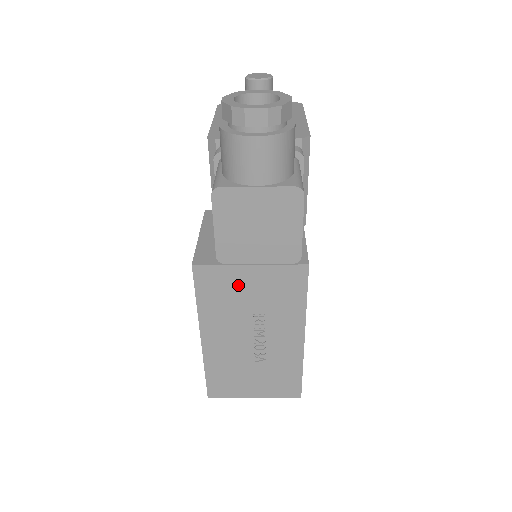
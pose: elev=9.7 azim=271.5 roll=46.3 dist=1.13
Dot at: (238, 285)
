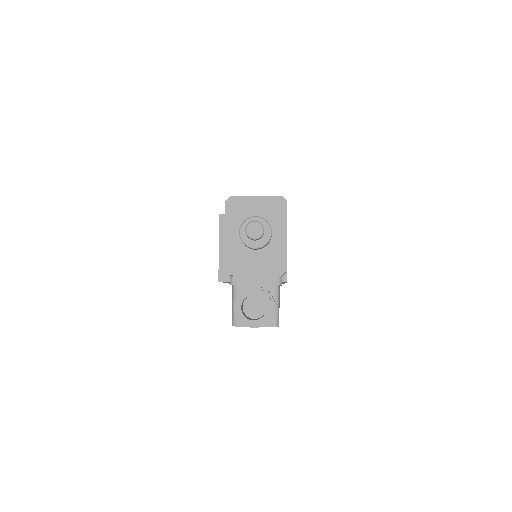
Dot at: occluded
